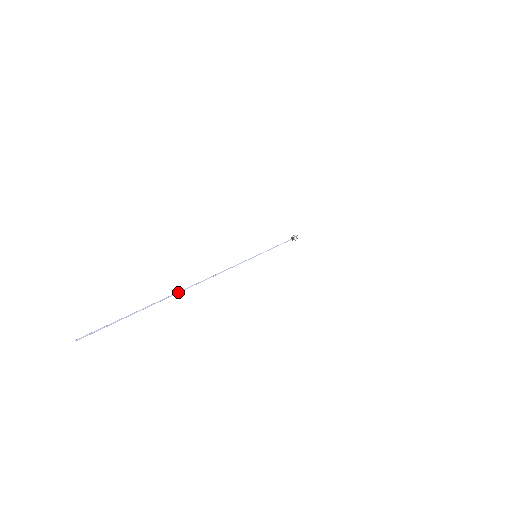
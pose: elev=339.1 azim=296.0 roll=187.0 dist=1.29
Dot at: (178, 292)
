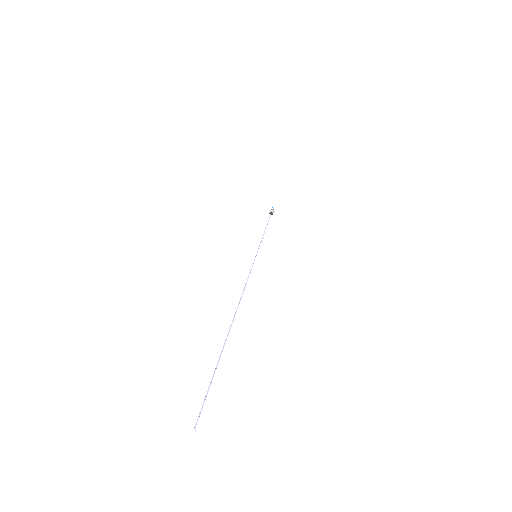
Dot at: occluded
